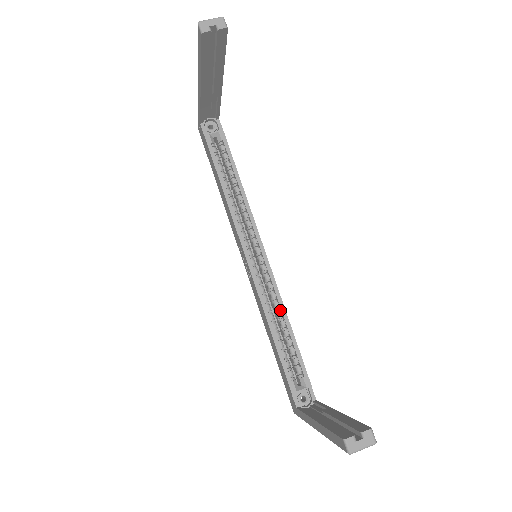
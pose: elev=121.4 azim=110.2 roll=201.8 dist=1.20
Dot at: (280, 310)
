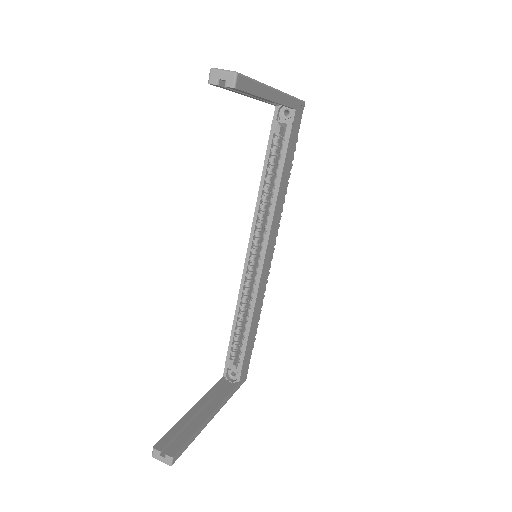
Dot at: (252, 307)
